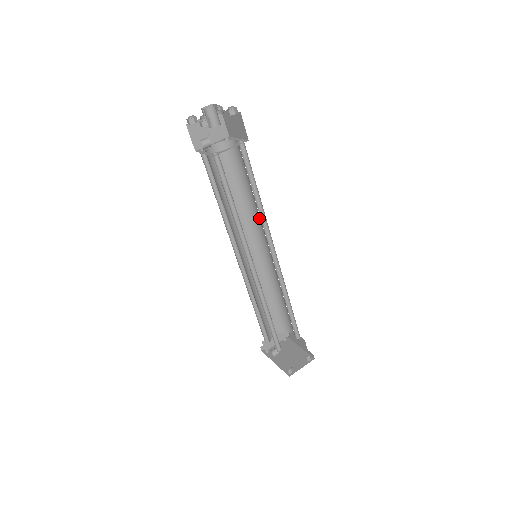
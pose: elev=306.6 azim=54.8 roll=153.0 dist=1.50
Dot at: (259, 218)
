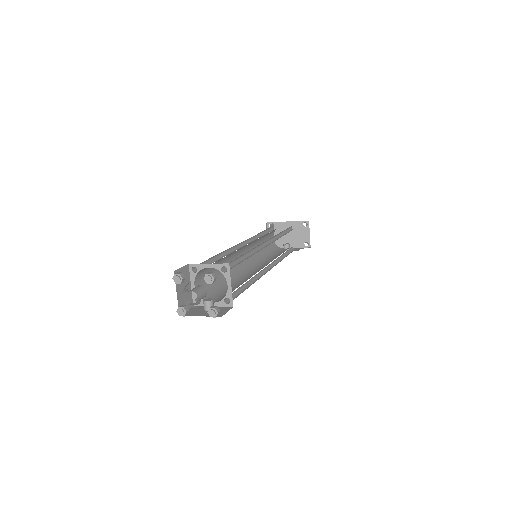
Dot at: occluded
